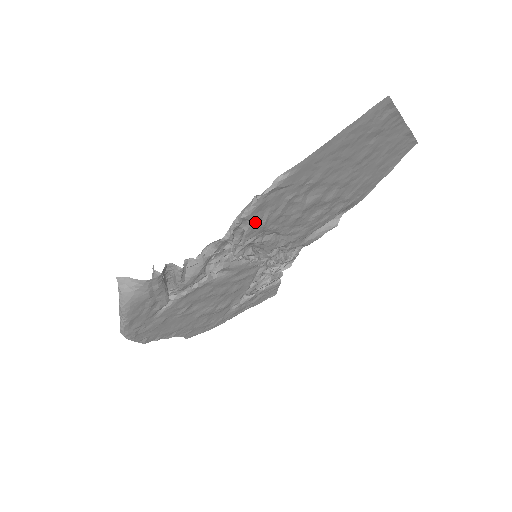
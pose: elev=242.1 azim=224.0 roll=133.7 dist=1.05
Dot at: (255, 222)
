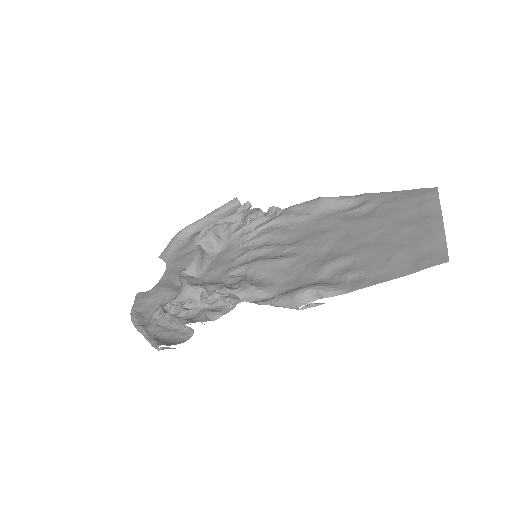
Dot at: occluded
